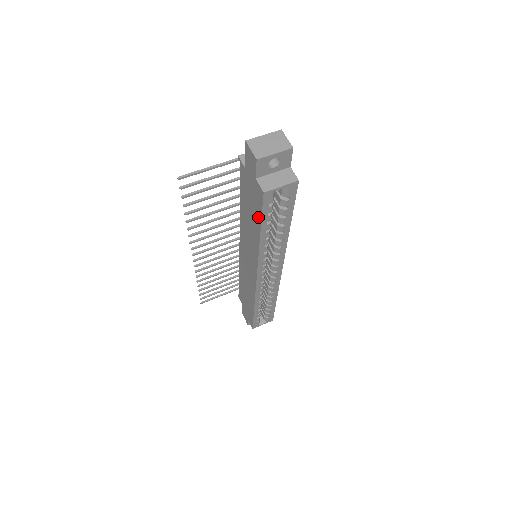
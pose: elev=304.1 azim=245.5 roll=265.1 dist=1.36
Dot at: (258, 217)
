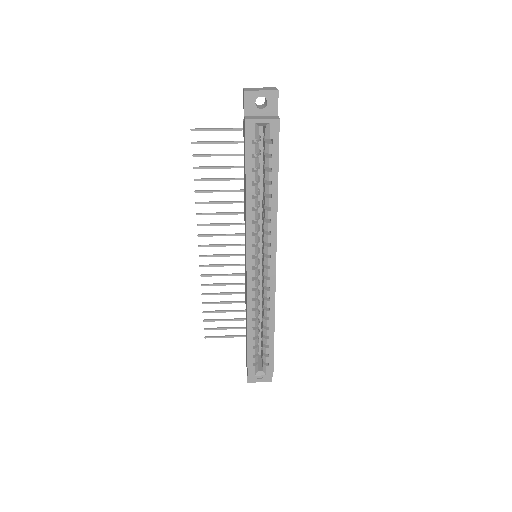
Dot at: (245, 163)
